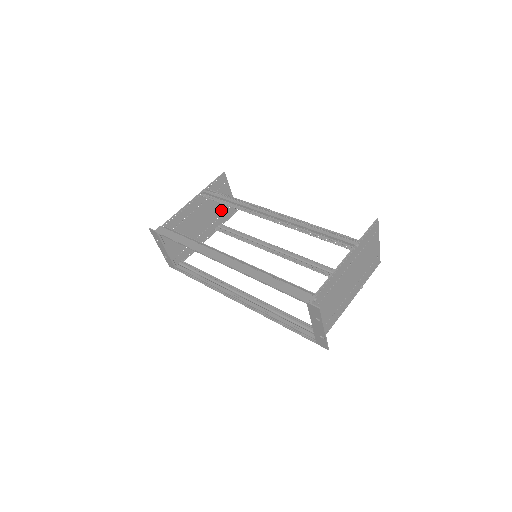
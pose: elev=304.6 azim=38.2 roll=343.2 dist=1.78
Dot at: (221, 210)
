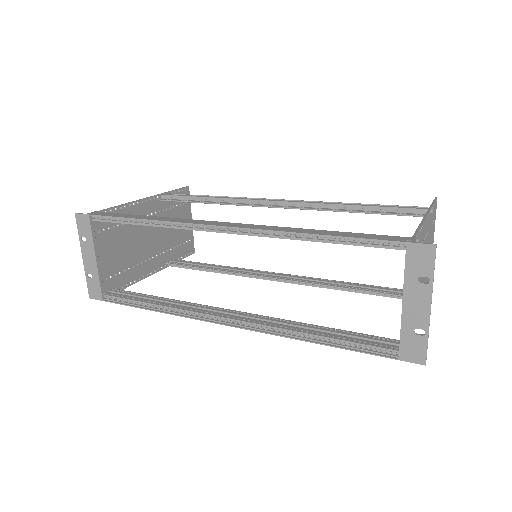
Dot at: (177, 239)
